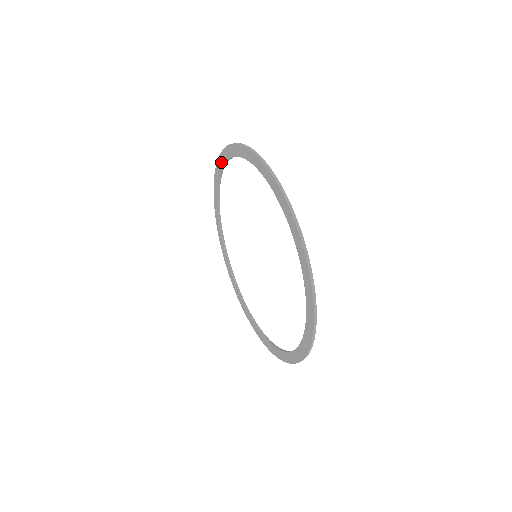
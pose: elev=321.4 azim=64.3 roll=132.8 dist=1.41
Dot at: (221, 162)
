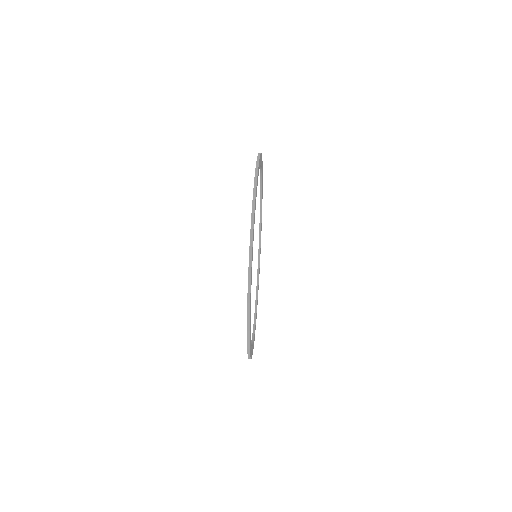
Dot at: occluded
